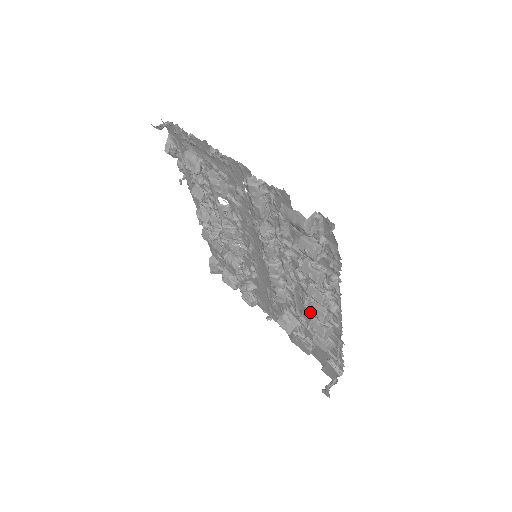
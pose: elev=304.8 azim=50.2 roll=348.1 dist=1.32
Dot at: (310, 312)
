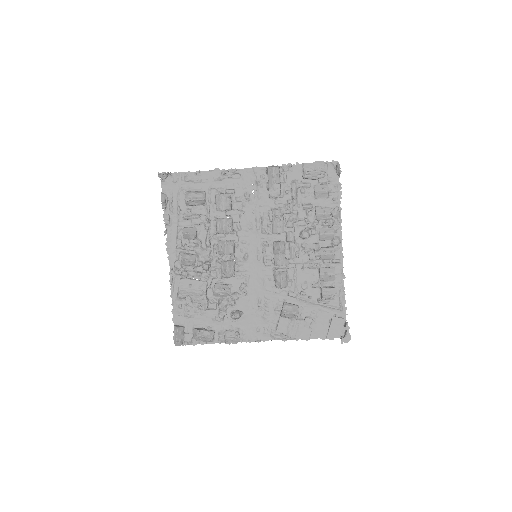
Dot at: (323, 254)
